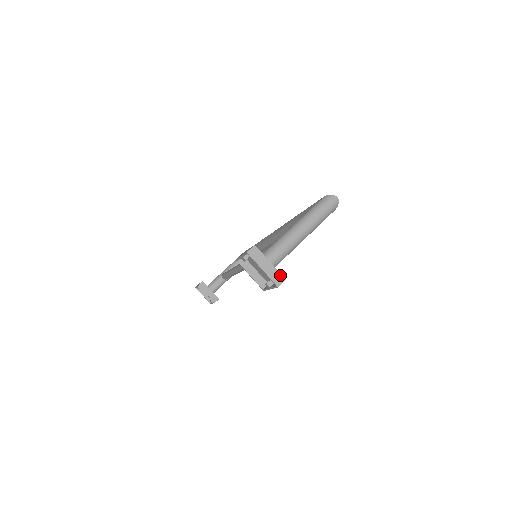
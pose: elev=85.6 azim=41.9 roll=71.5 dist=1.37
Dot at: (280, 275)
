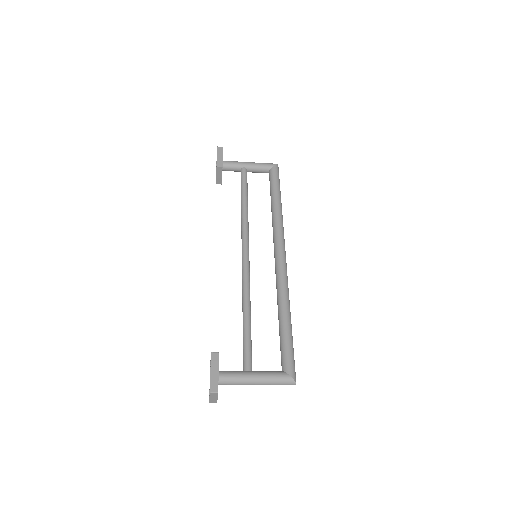
Dot at: (216, 401)
